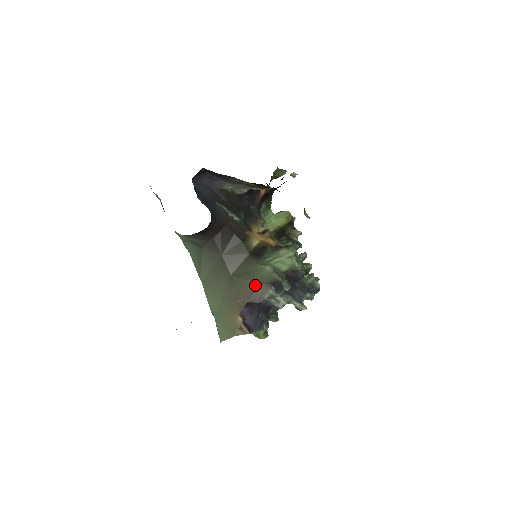
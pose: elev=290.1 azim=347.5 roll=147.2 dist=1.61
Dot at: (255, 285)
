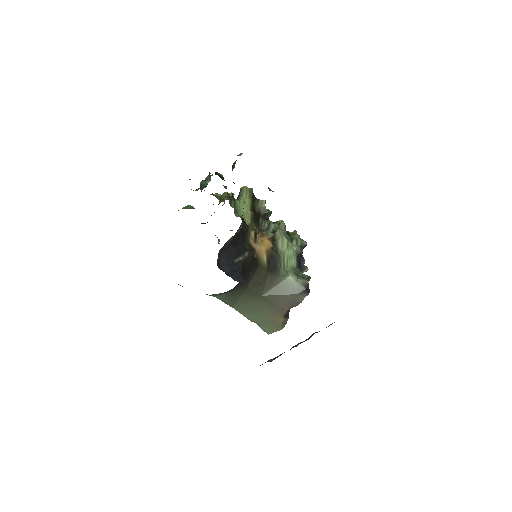
Dot at: (290, 297)
